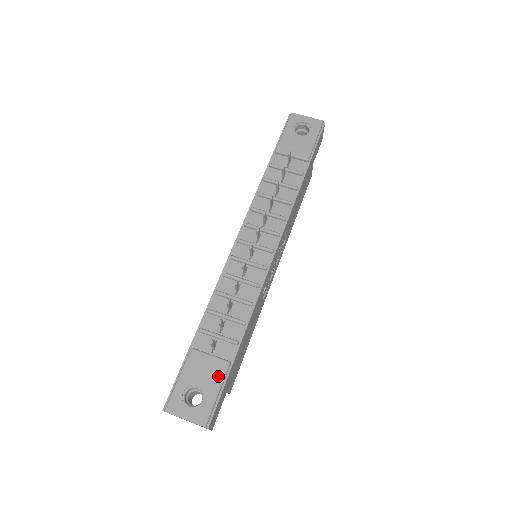
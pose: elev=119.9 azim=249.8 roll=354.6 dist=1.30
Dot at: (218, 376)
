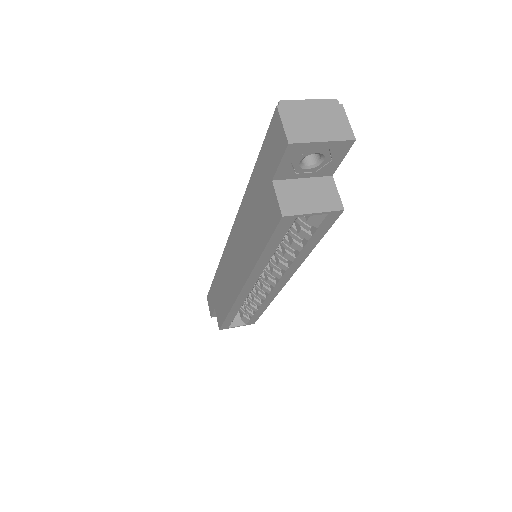
Dot at: occluded
